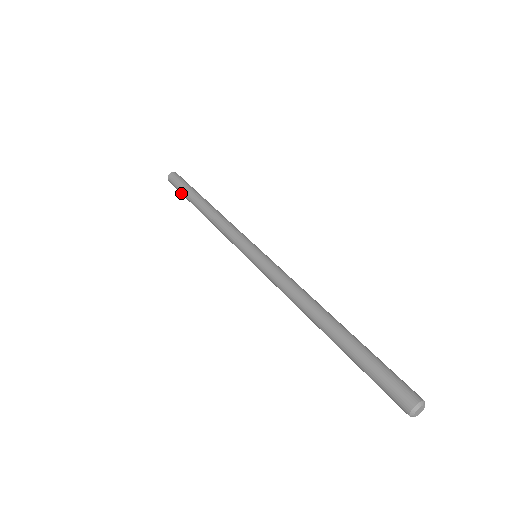
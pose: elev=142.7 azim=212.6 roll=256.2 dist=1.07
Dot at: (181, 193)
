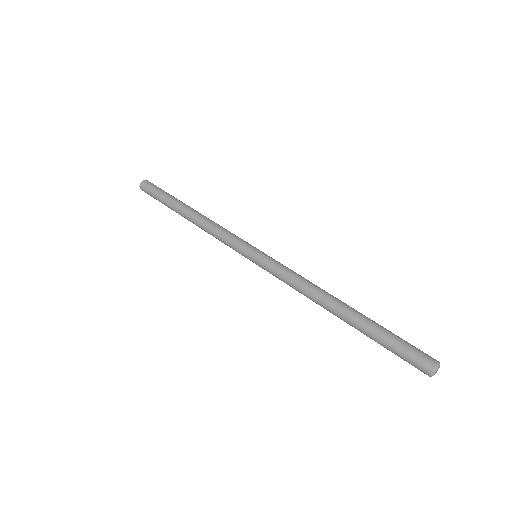
Dot at: (158, 200)
